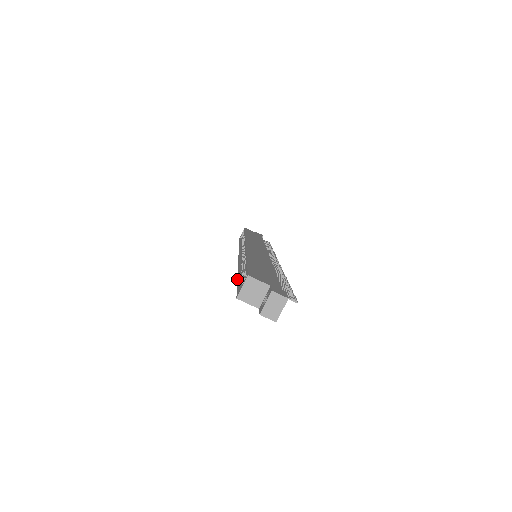
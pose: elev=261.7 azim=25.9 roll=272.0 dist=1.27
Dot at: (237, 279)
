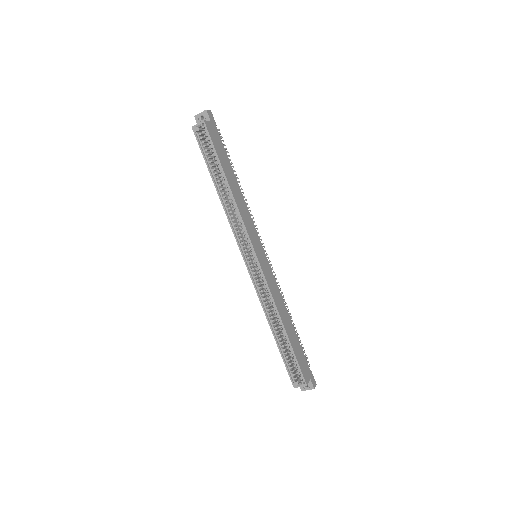
Dot at: (277, 345)
